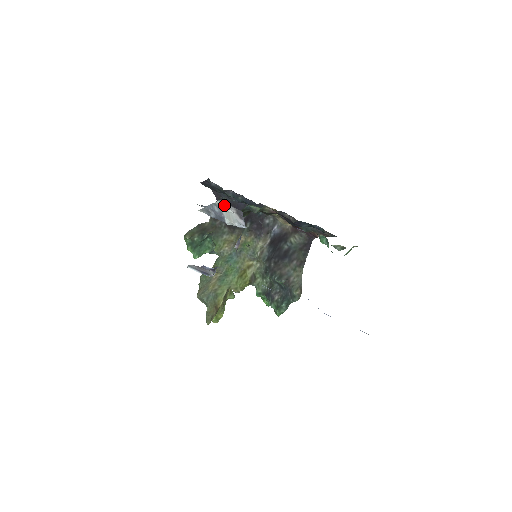
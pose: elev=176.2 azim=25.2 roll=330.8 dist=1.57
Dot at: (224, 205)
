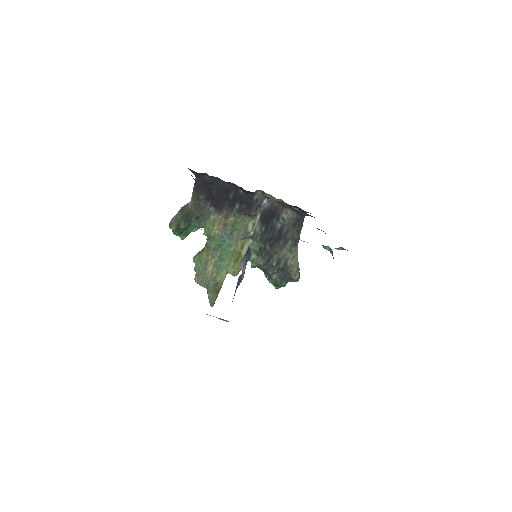
Dot at: occluded
